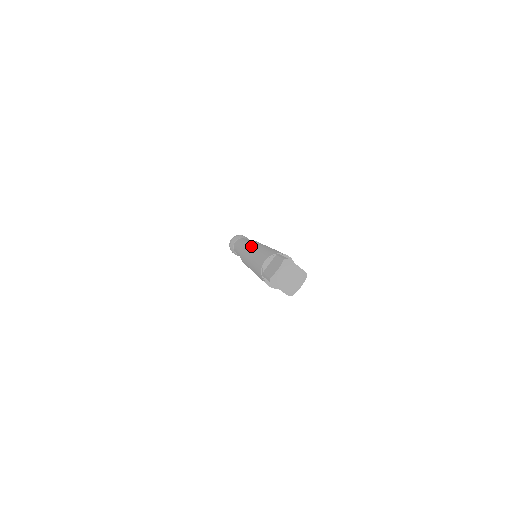
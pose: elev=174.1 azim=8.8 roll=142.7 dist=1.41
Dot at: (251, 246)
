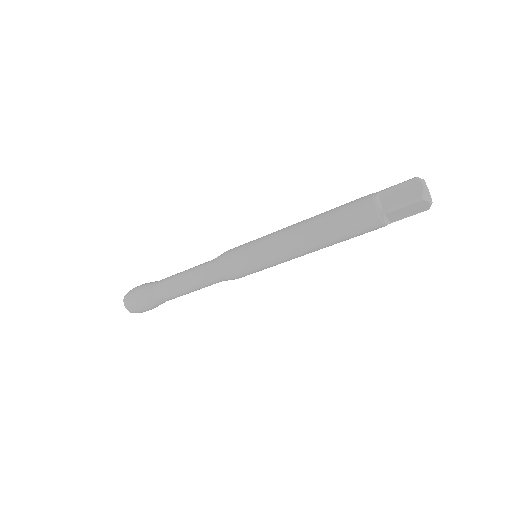
Dot at: (267, 238)
